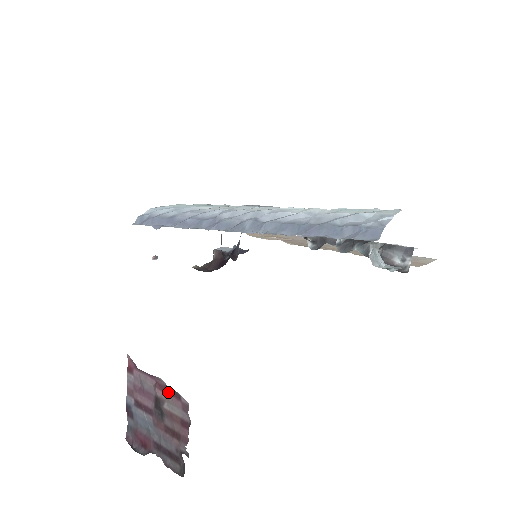
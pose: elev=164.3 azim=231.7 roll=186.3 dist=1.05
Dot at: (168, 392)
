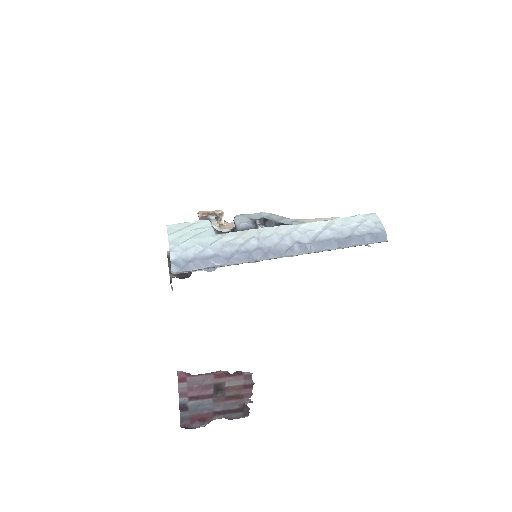
Dot at: (229, 375)
